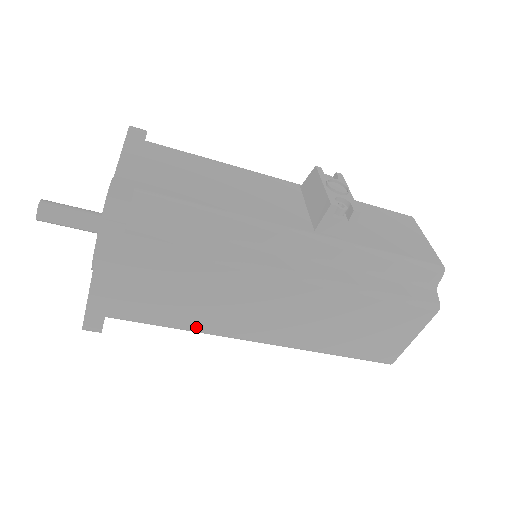
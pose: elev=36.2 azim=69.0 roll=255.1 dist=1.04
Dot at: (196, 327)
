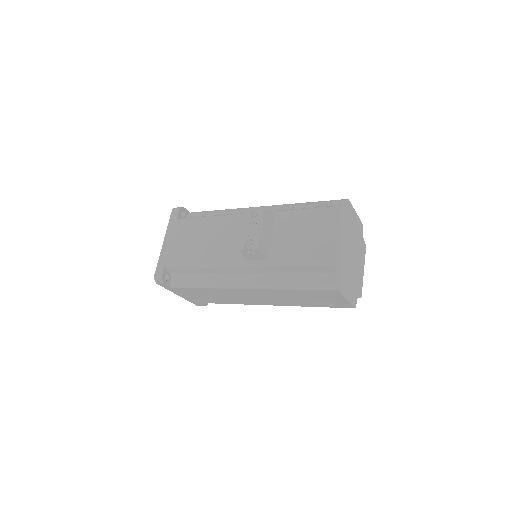
Dot at: (234, 303)
